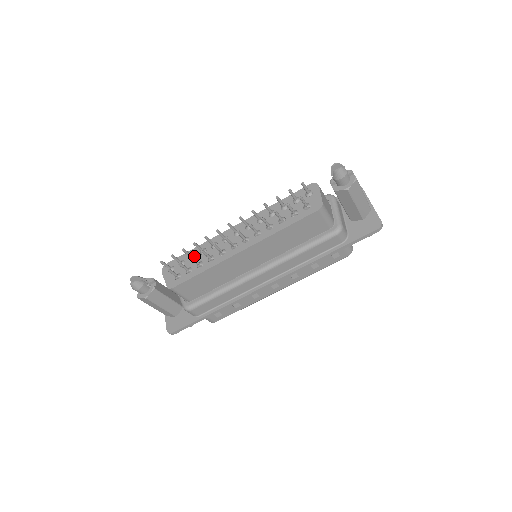
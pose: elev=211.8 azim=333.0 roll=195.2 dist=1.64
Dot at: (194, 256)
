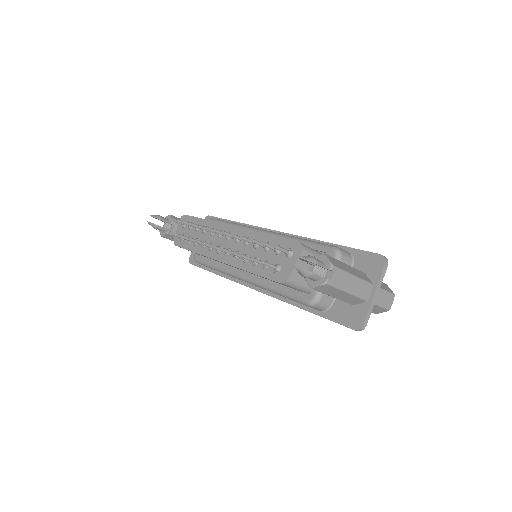
Dot at: occluded
